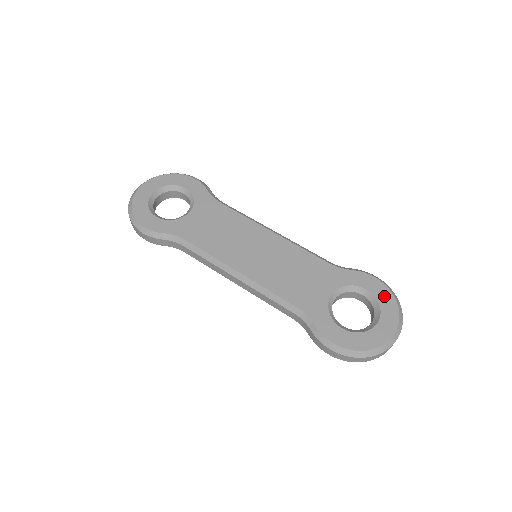
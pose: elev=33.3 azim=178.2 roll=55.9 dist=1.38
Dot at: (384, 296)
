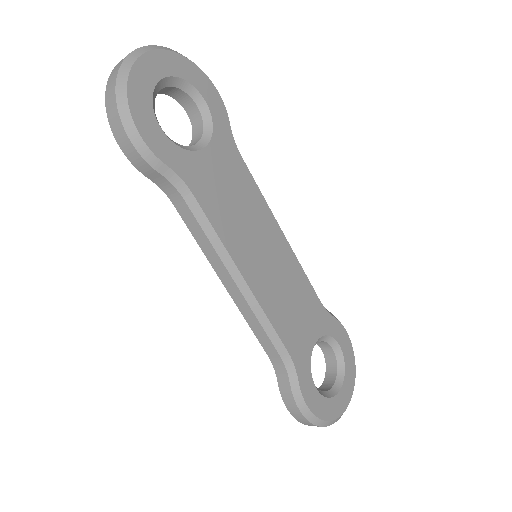
Dot at: (349, 358)
